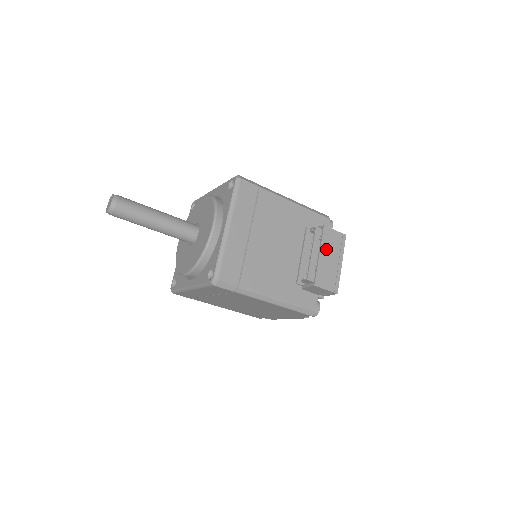
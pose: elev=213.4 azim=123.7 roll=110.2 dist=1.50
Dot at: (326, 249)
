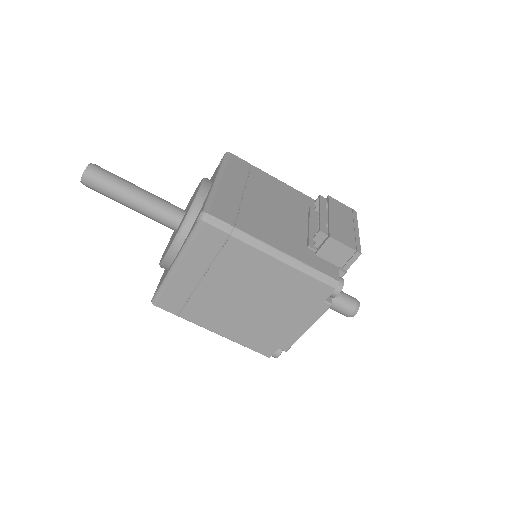
Dot at: (336, 213)
